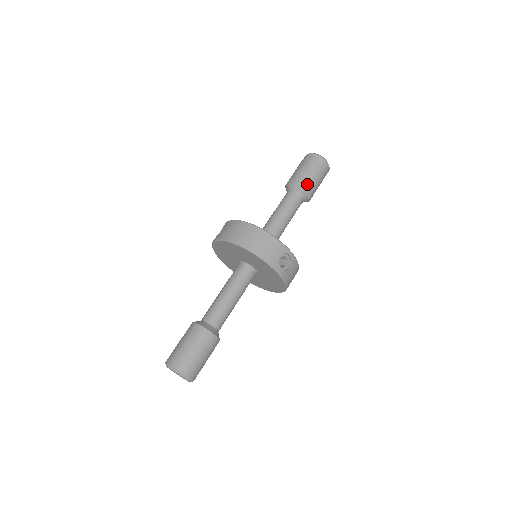
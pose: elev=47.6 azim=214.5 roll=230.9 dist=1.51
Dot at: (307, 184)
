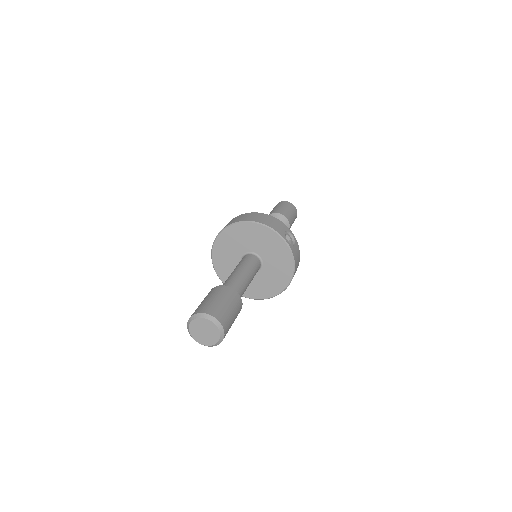
Dot at: (285, 214)
